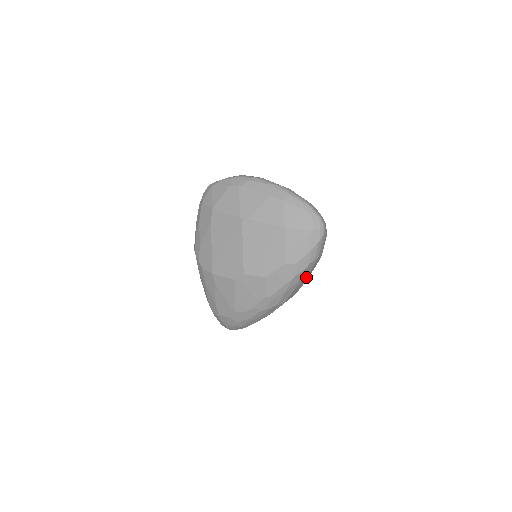
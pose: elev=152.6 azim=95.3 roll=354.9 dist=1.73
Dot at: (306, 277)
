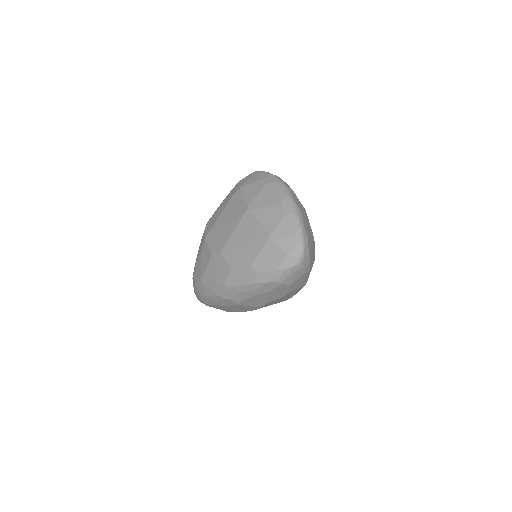
Dot at: (268, 295)
